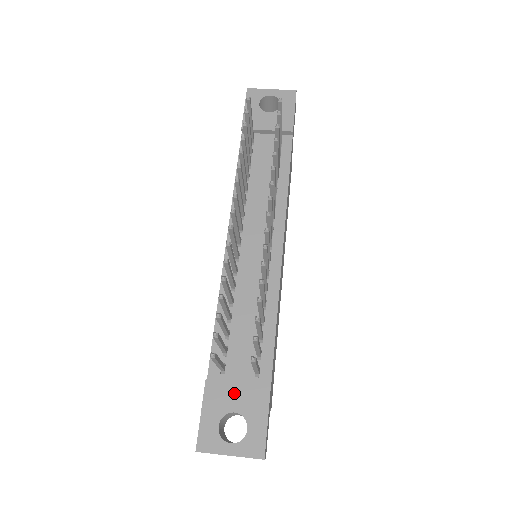
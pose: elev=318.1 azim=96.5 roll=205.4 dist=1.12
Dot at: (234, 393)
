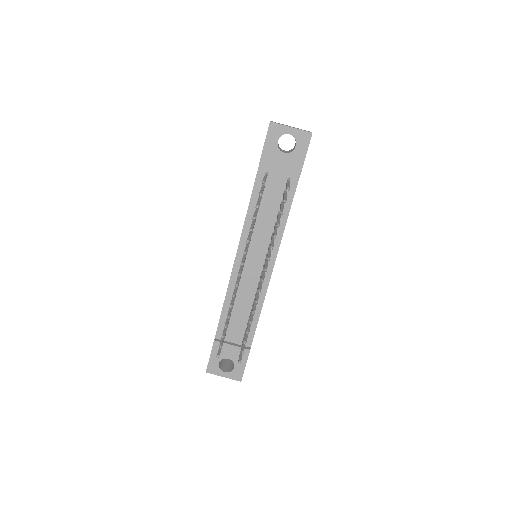
Dot at: (229, 350)
